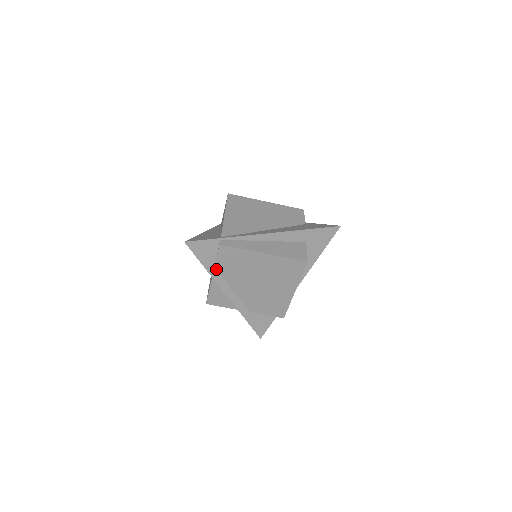
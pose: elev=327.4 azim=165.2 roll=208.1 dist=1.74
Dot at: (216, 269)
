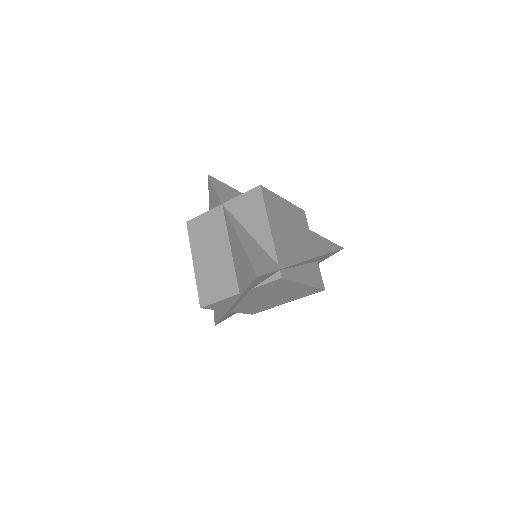
Dot at: (250, 290)
